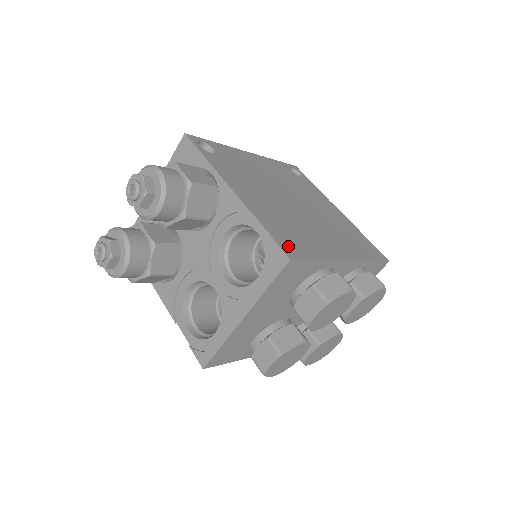
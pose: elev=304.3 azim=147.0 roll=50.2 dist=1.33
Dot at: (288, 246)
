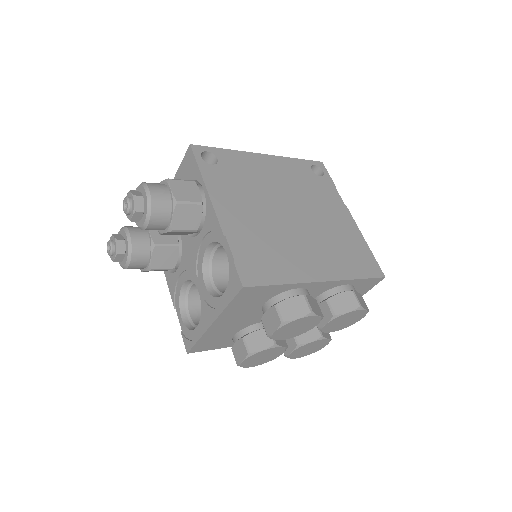
Dot at: (249, 271)
